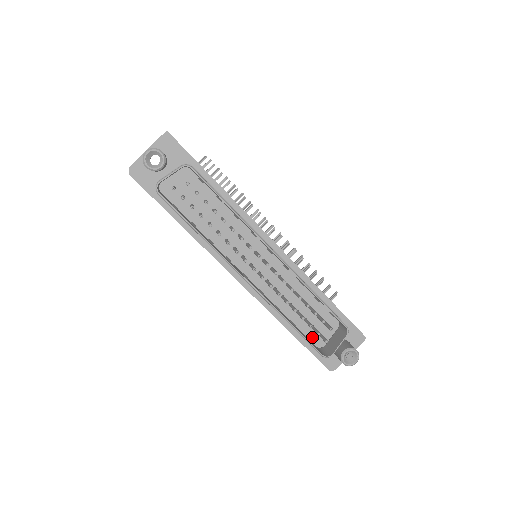
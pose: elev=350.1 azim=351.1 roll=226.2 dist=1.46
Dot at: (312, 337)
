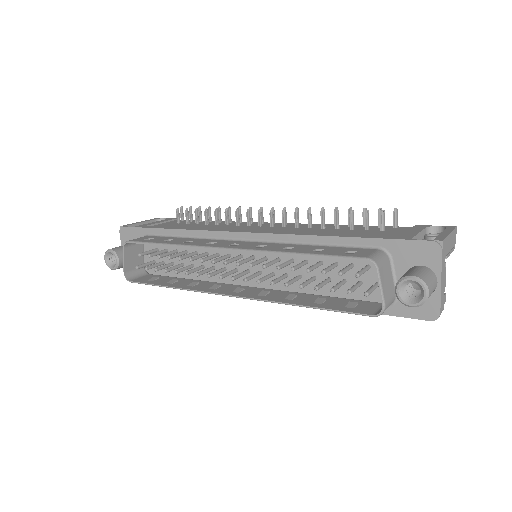
Dot at: (372, 295)
